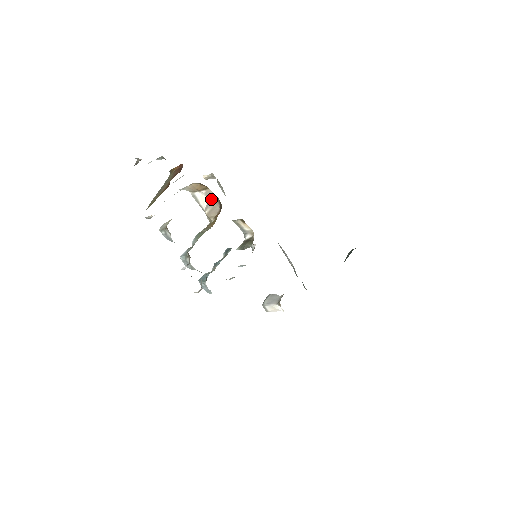
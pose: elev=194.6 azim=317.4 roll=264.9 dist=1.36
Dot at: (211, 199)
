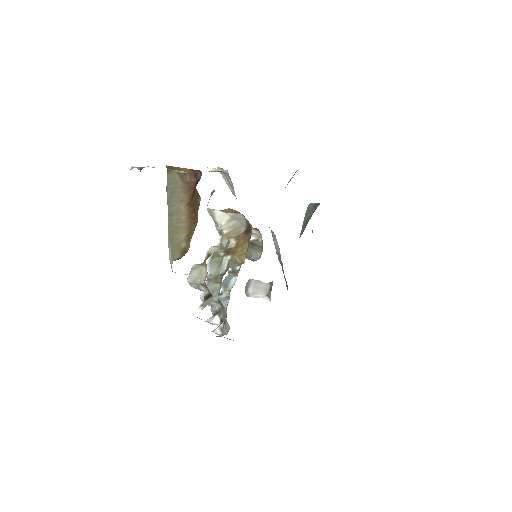
Dot at: (237, 220)
